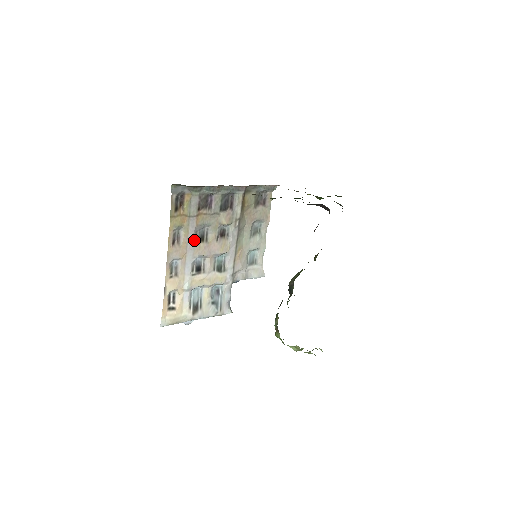
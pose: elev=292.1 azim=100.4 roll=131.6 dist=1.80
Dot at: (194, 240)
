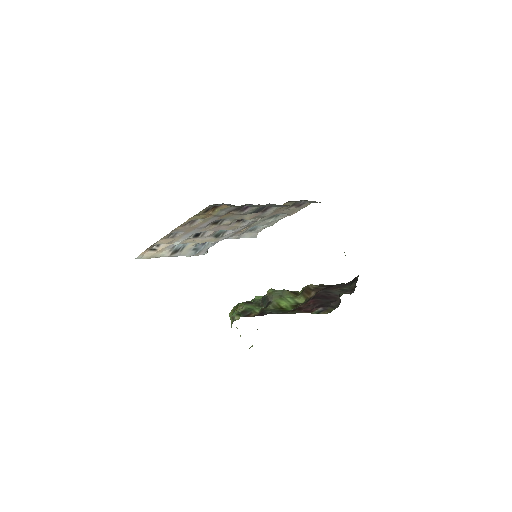
Dot at: occluded
